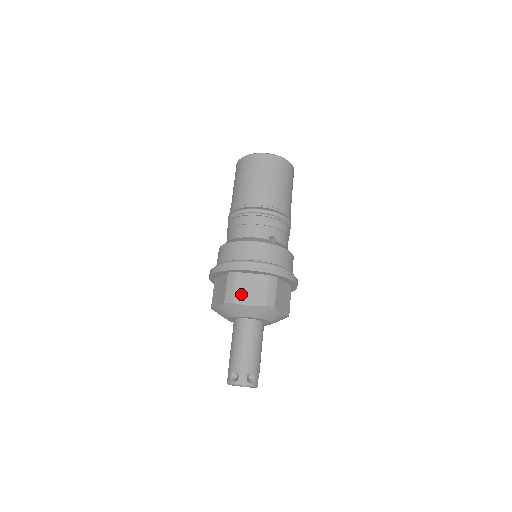
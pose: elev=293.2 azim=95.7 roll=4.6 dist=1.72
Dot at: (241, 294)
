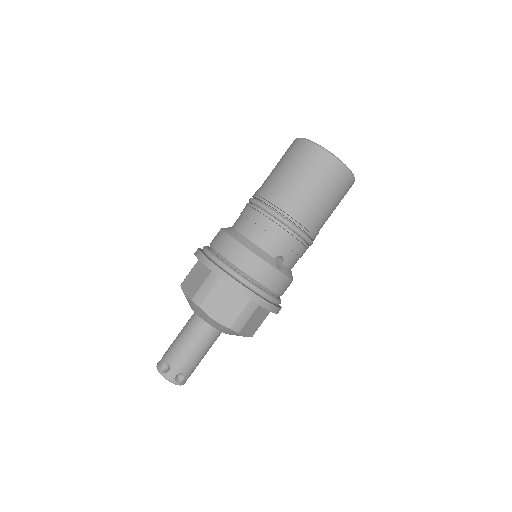
Dot at: (212, 303)
